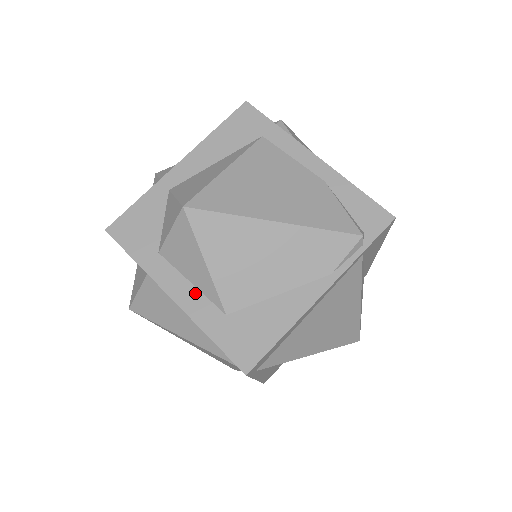
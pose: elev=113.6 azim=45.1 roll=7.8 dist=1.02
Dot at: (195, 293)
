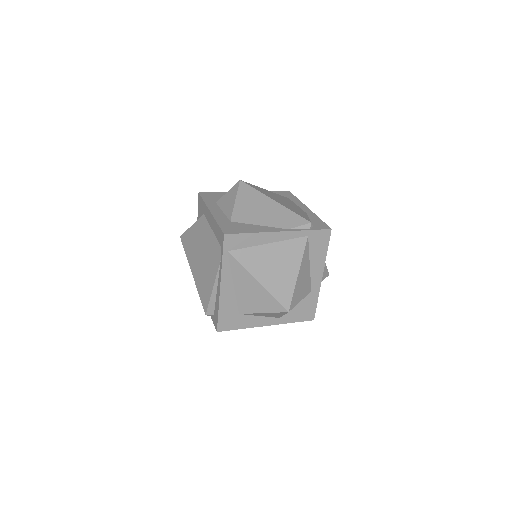
Dot at: (222, 214)
